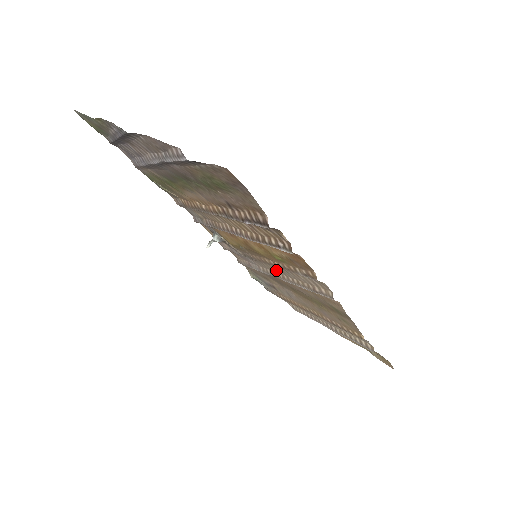
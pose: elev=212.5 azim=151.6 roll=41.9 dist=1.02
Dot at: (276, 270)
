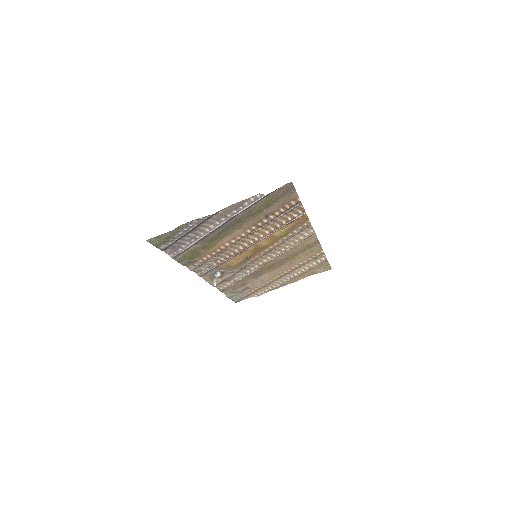
Dot at: (266, 257)
